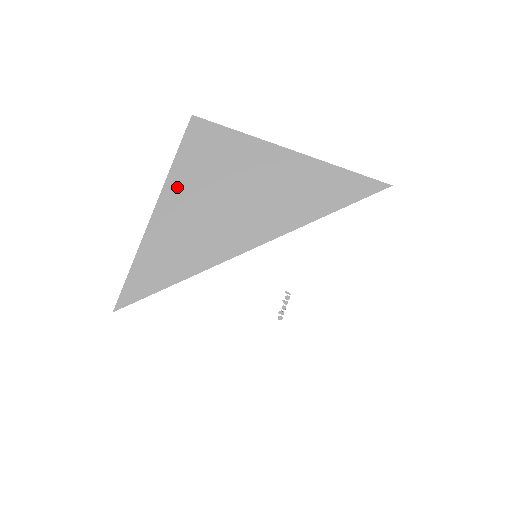
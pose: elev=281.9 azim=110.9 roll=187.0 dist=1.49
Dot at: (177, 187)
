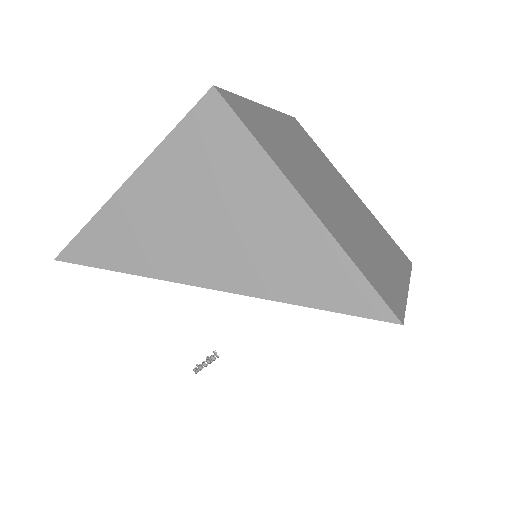
Dot at: (159, 169)
